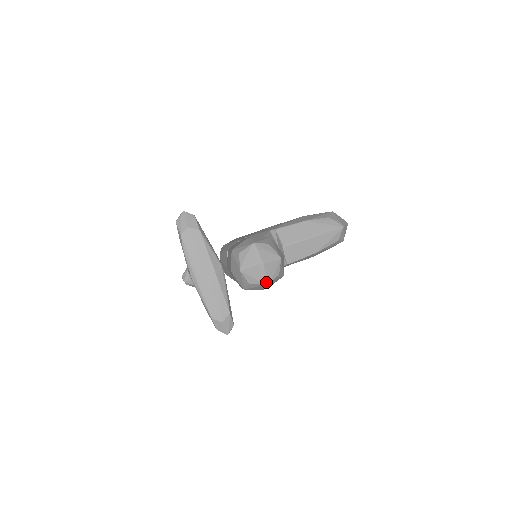
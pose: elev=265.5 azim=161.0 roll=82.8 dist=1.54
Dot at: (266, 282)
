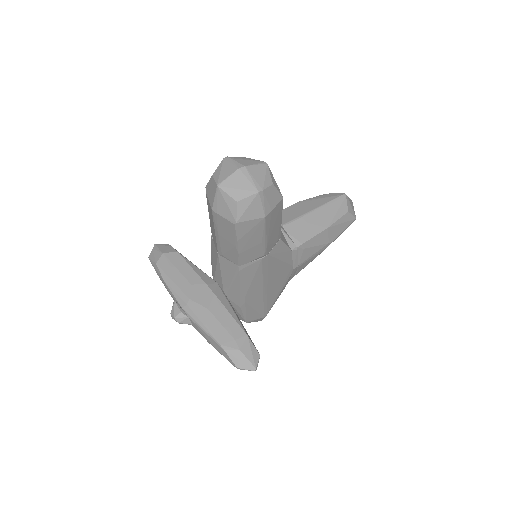
Dot at: (257, 189)
